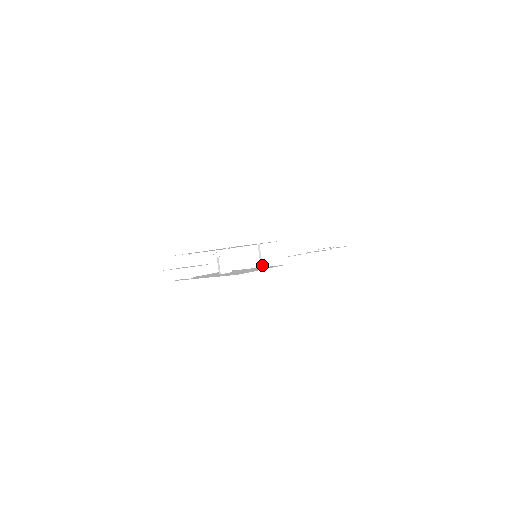
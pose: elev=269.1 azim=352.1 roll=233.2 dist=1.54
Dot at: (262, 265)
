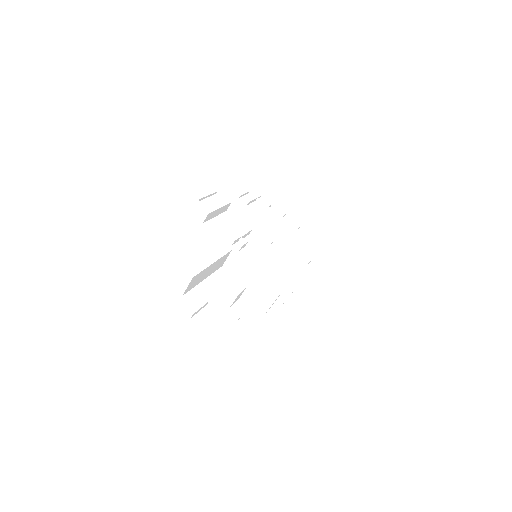
Dot at: (267, 311)
